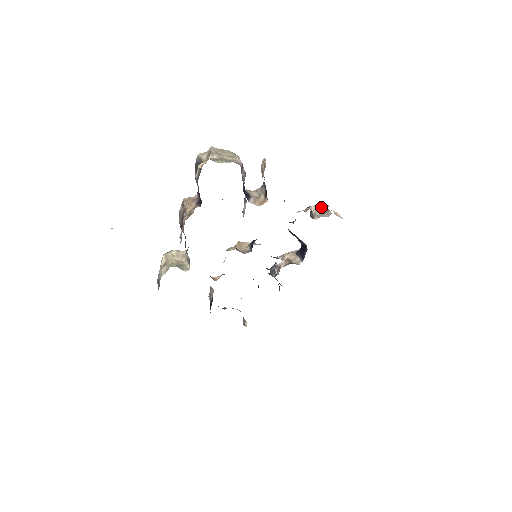
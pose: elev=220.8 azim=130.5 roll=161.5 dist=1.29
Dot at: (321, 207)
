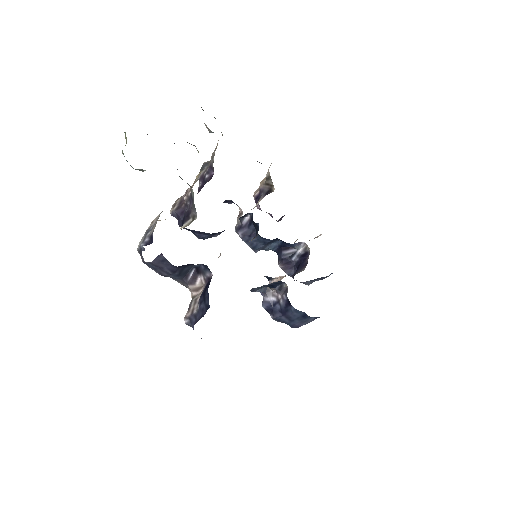
Dot at: occluded
